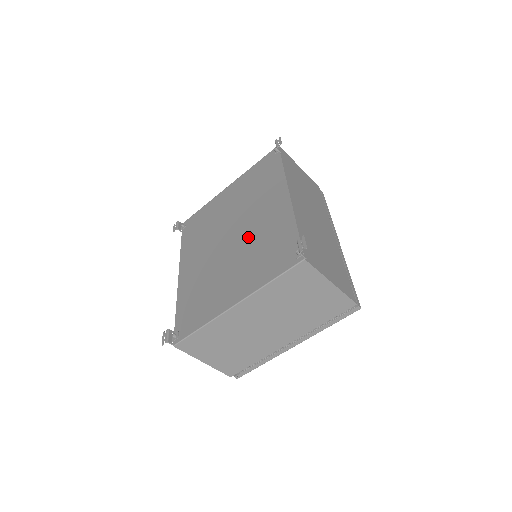
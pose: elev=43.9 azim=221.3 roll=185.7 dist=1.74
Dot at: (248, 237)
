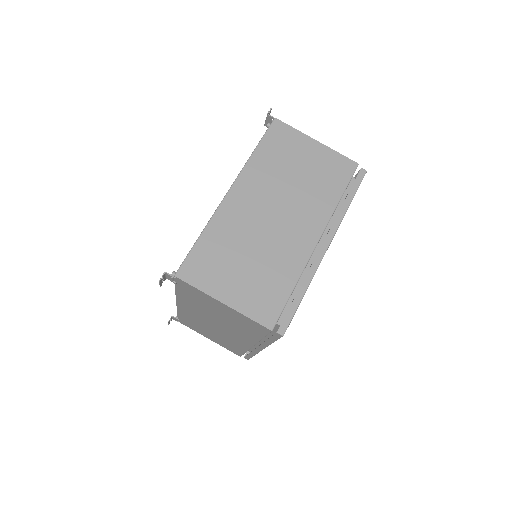
Dot at: occluded
